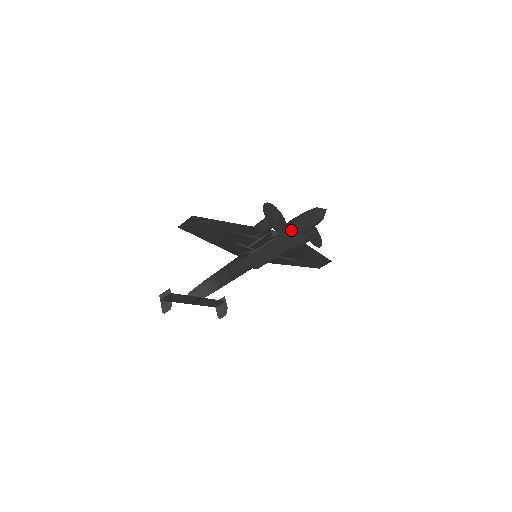
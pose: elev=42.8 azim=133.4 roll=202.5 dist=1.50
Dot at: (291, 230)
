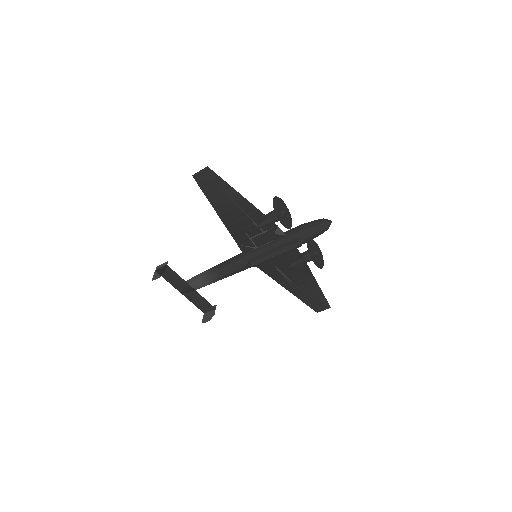
Dot at: (294, 232)
